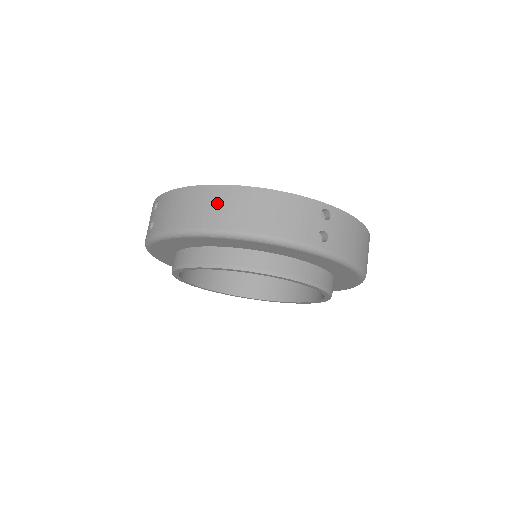
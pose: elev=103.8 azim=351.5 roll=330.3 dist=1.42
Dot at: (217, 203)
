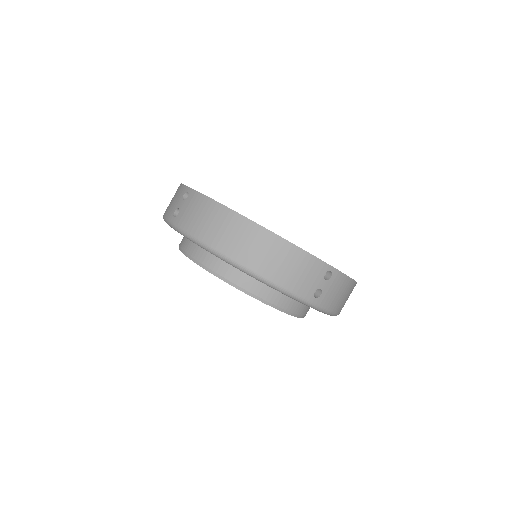
Dot at: (241, 236)
